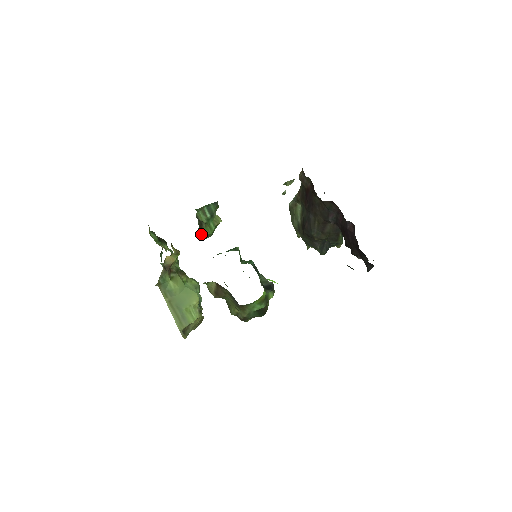
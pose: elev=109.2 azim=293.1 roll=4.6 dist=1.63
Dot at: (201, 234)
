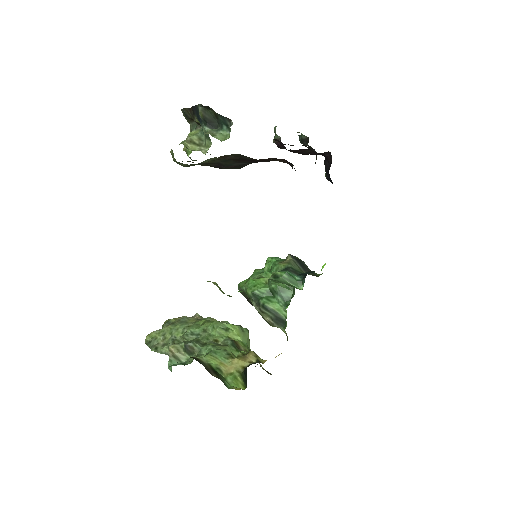
Dot at: occluded
